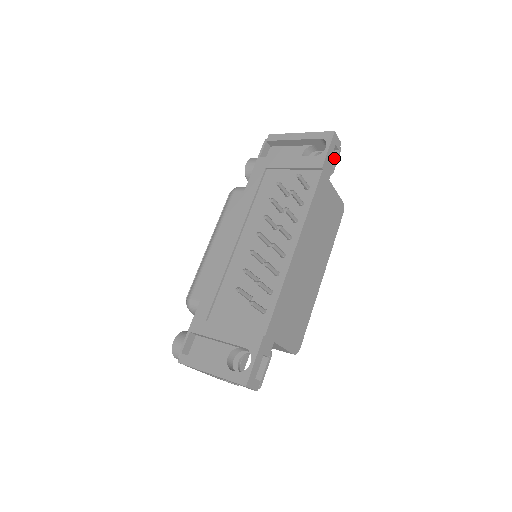
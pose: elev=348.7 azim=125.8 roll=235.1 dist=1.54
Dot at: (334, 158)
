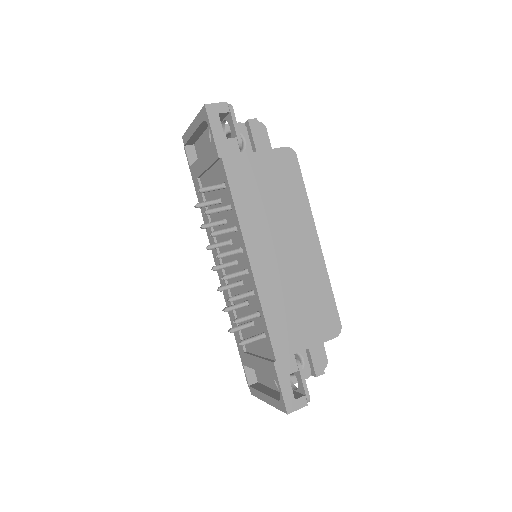
Dot at: (232, 124)
